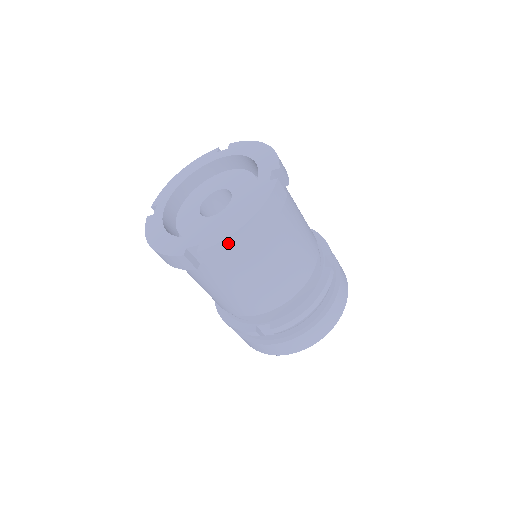
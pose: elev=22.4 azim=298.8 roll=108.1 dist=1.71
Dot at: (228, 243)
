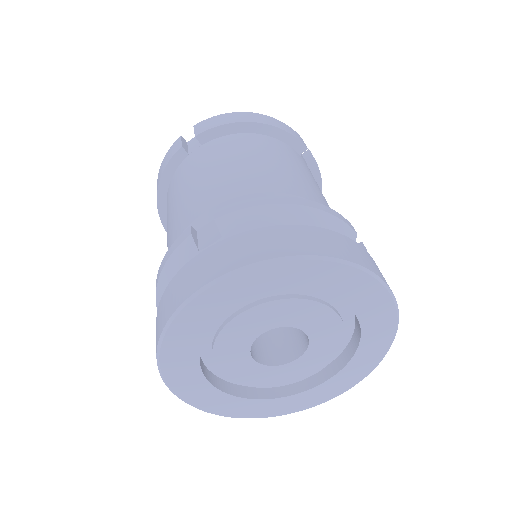
Dot at: (225, 117)
